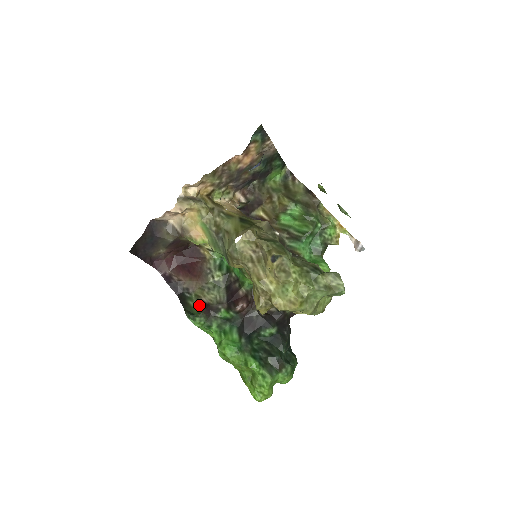
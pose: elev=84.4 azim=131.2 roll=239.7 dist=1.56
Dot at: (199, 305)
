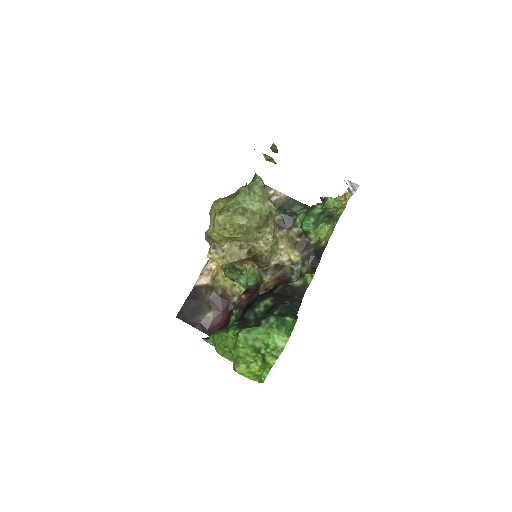
Dot at: occluded
